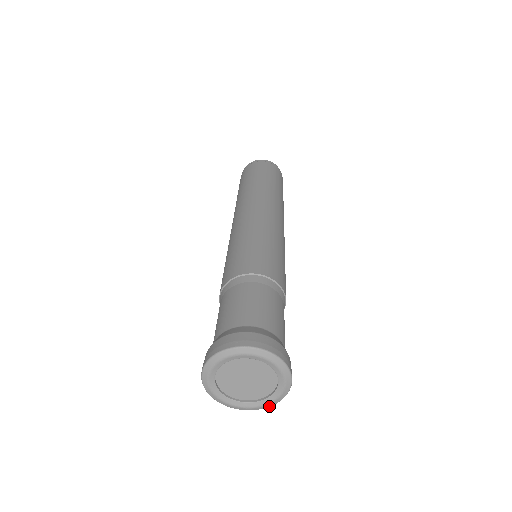
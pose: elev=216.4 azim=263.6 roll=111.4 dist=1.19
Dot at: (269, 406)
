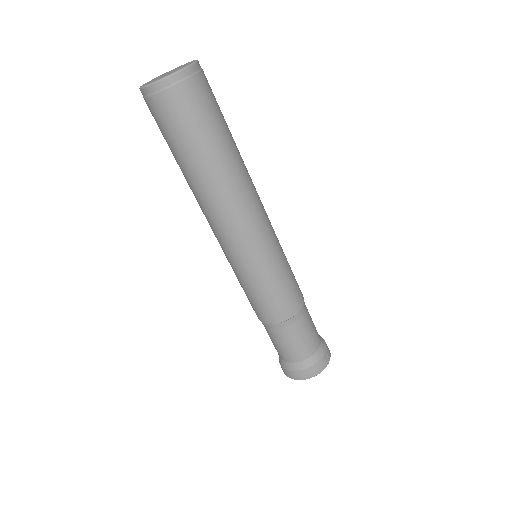
Dot at: occluded
